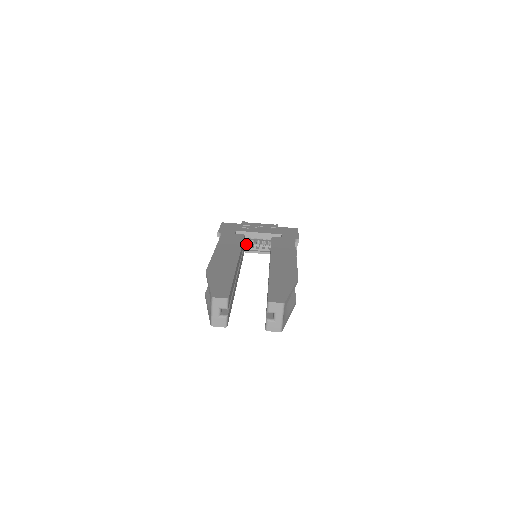
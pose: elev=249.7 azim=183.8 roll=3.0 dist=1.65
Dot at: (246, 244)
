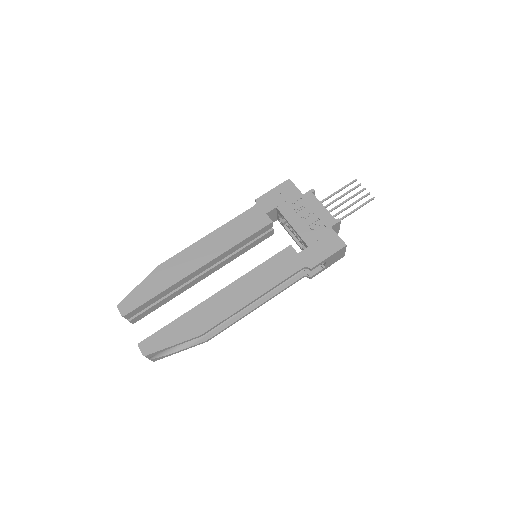
Dot at: occluded
